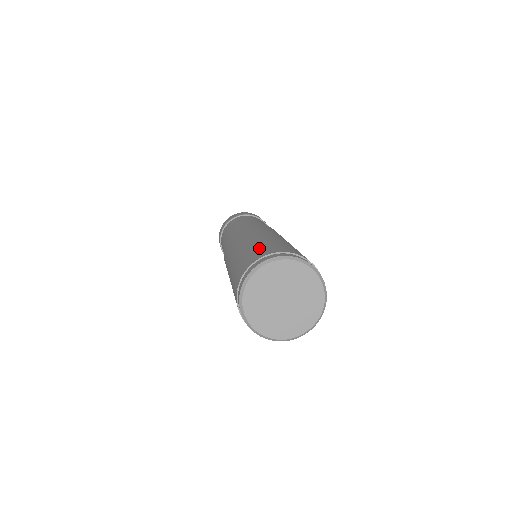
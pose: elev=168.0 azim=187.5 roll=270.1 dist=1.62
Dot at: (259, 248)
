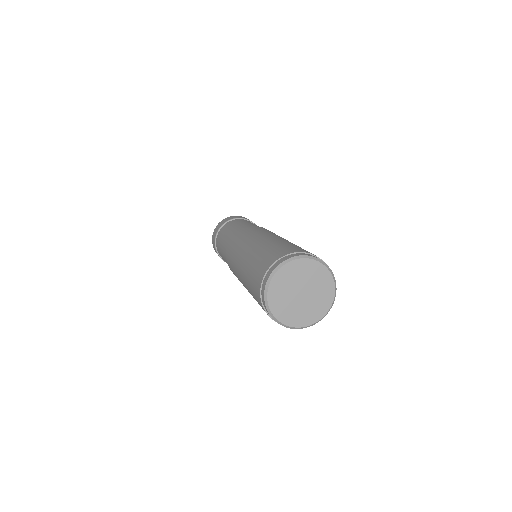
Dot at: (255, 269)
